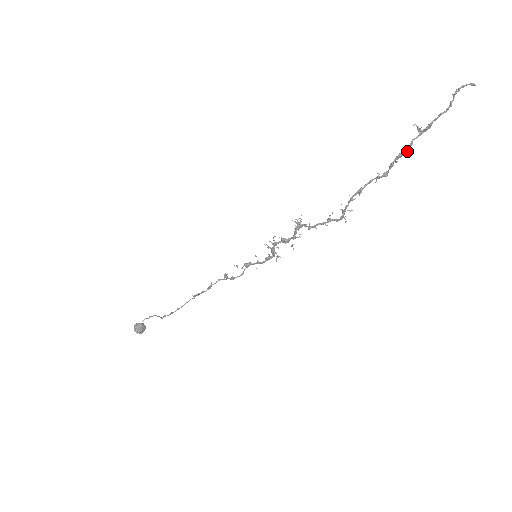
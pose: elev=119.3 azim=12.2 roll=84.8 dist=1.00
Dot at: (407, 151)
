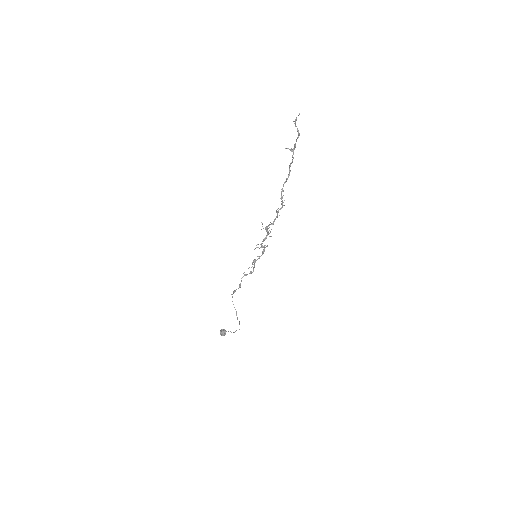
Dot at: (292, 161)
